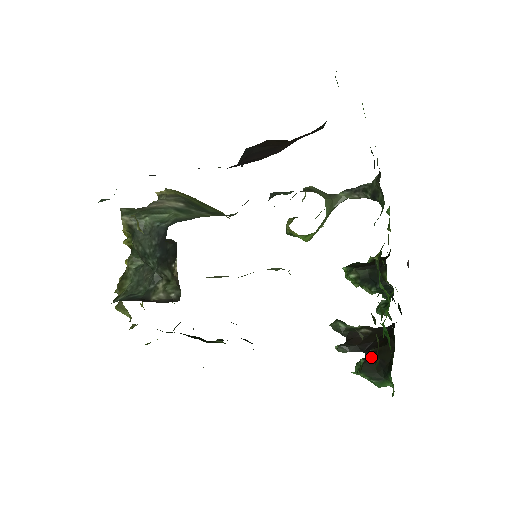
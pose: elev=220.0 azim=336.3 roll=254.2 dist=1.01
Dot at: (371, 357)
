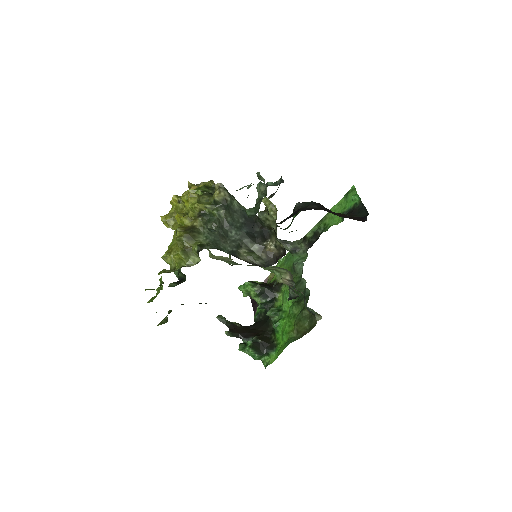
Dot at: (257, 340)
